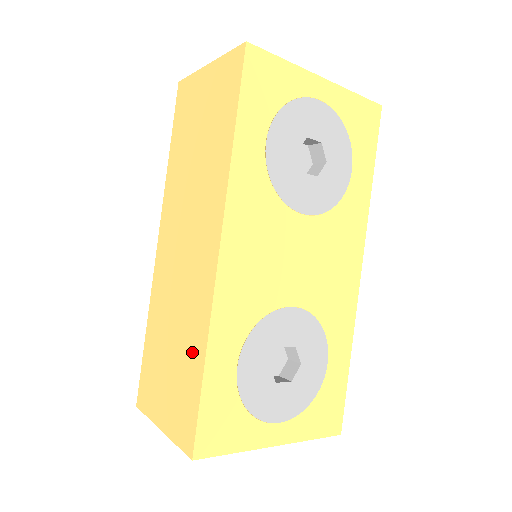
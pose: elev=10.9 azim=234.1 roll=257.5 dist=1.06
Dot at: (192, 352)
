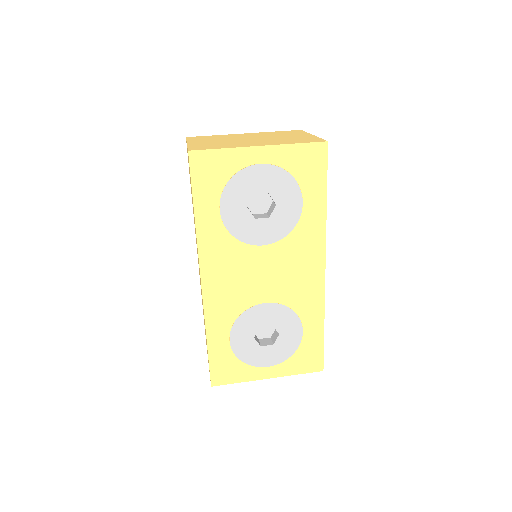
Dot at: (205, 330)
